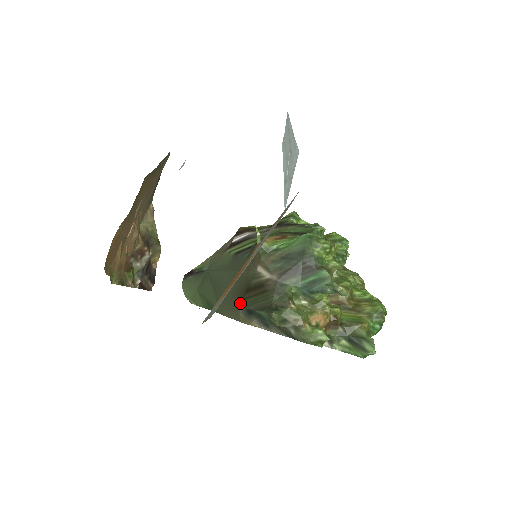
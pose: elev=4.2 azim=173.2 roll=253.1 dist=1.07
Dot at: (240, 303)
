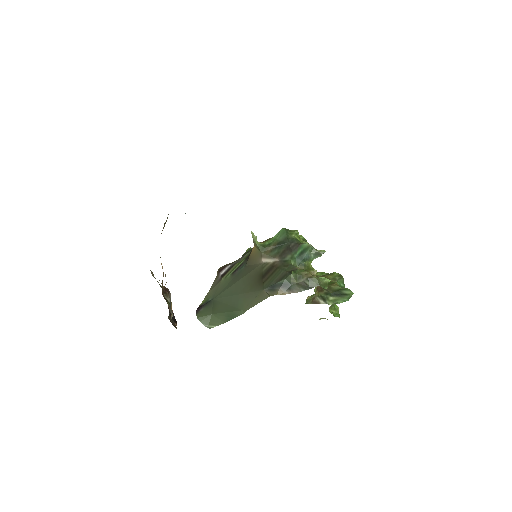
Dot at: (262, 287)
